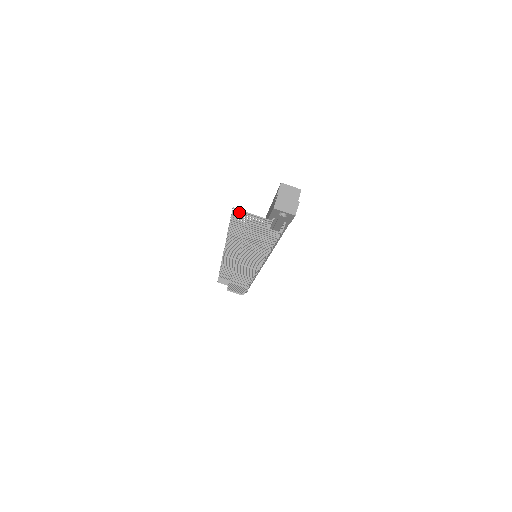
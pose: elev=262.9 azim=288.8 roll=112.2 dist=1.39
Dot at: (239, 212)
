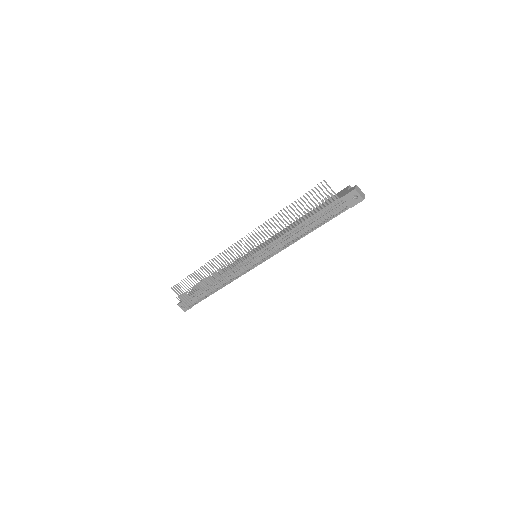
Dot at: (324, 186)
